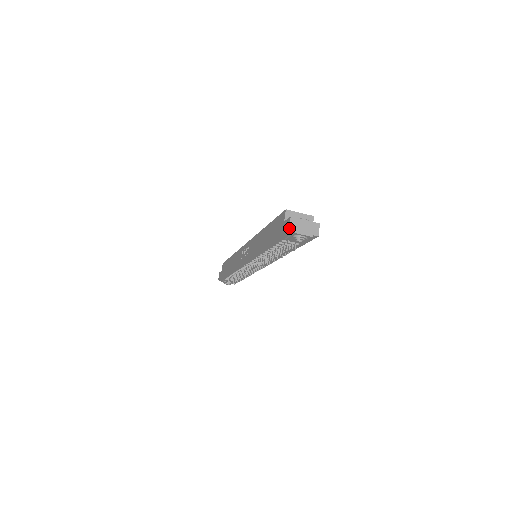
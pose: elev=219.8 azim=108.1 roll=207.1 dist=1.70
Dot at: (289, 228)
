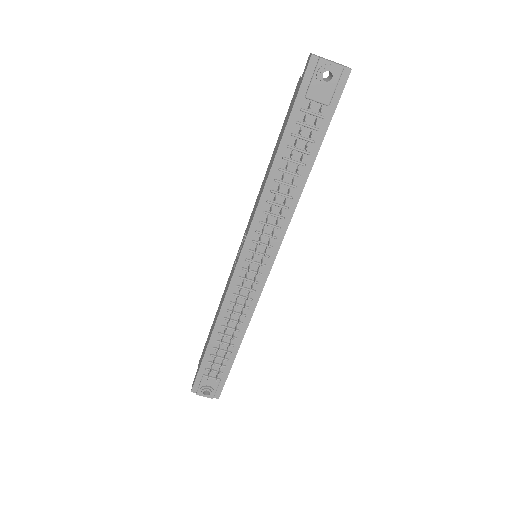
Dot at: (311, 54)
